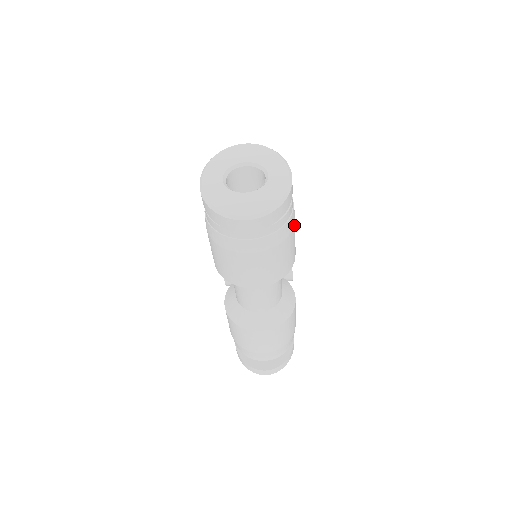
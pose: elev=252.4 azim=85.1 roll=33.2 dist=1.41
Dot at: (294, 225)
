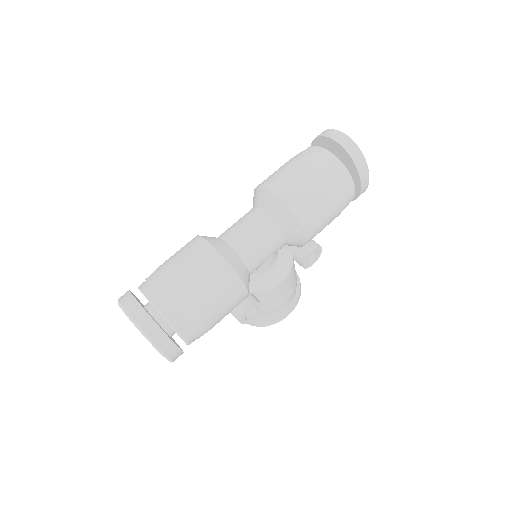
Dot at: (339, 202)
